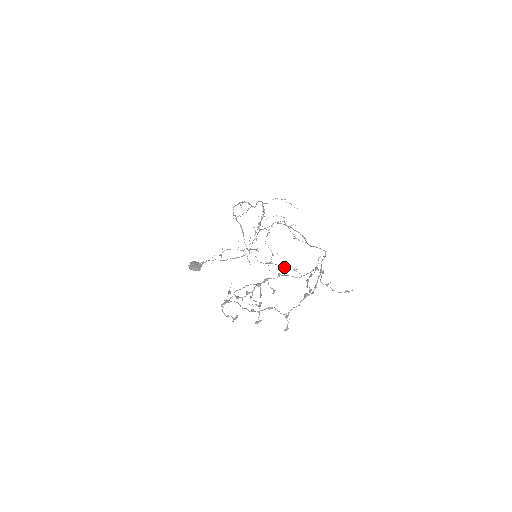
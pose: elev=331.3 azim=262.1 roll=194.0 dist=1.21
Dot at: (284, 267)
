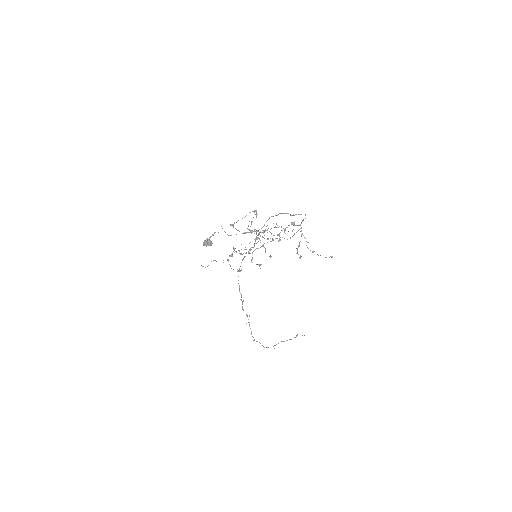
Dot at: occluded
